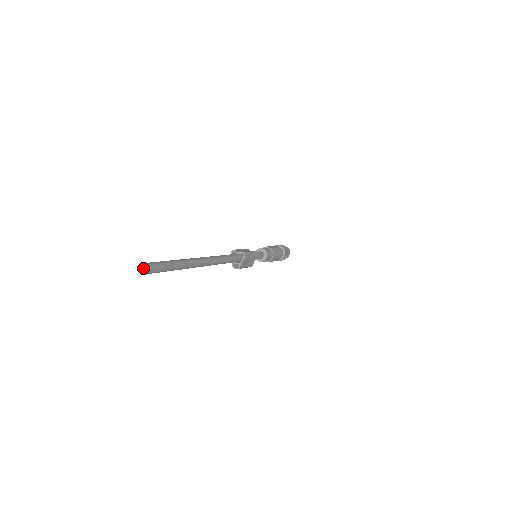
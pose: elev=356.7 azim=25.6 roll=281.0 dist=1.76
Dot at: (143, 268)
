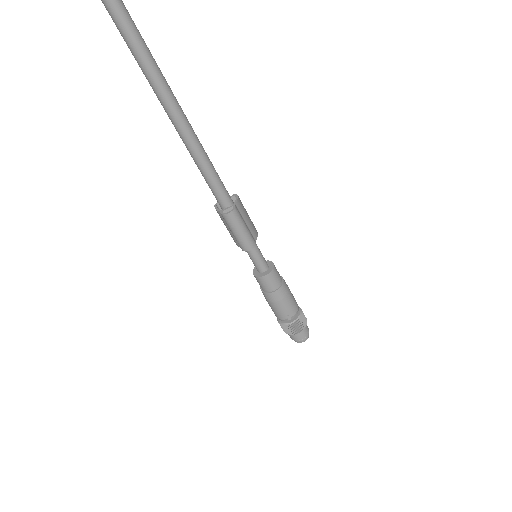
Dot at: out of frame
